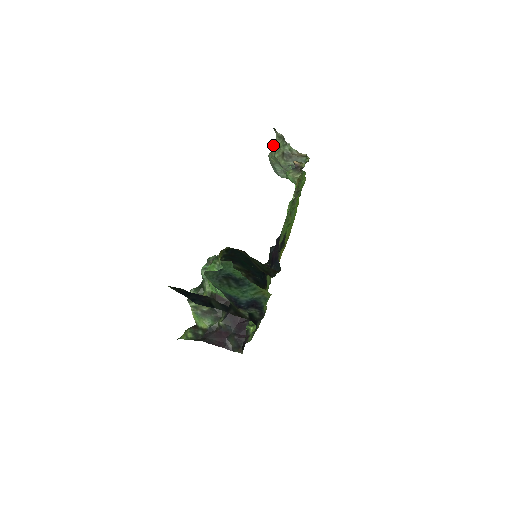
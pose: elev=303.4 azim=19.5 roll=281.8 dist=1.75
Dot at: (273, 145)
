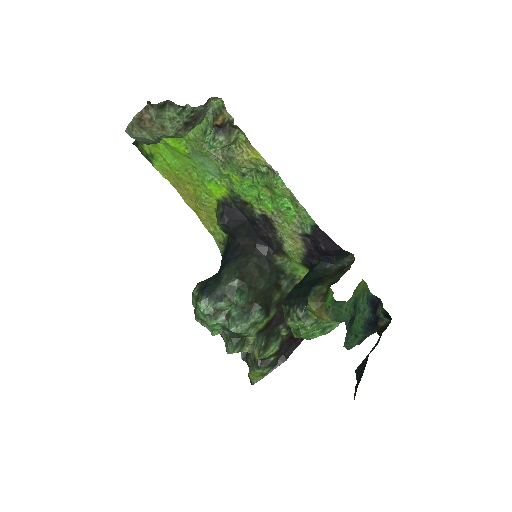
Dot at: (150, 123)
